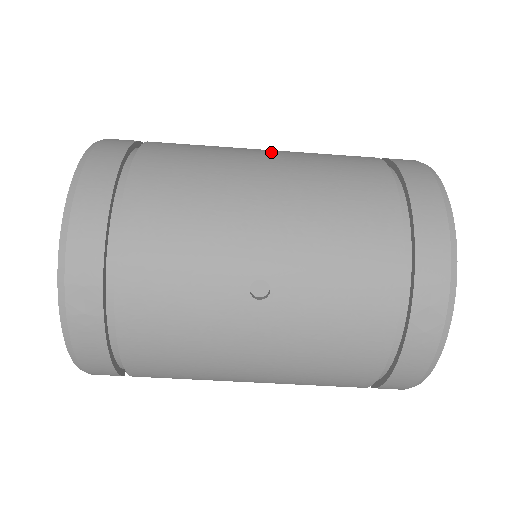
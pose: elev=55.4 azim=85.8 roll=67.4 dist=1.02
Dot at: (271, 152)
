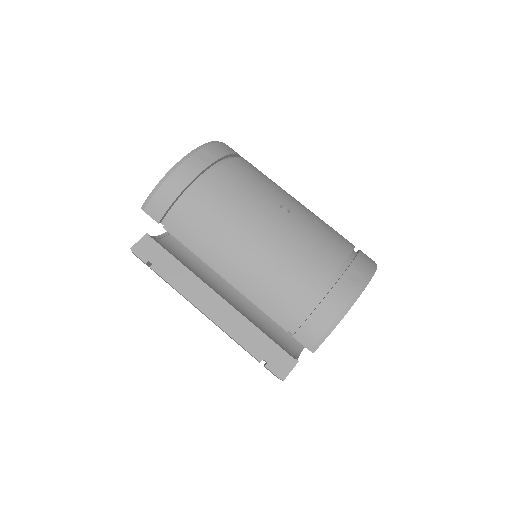
Dot at: occluded
